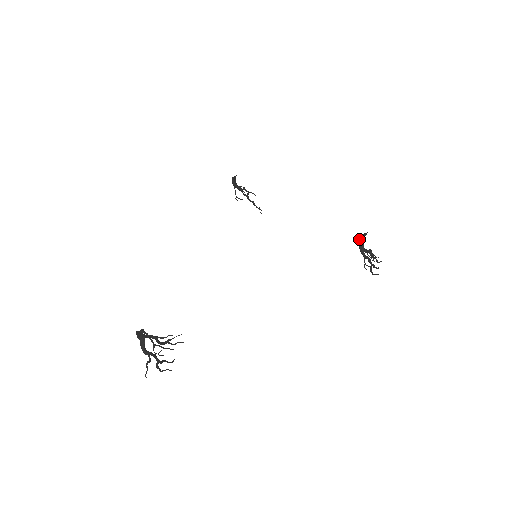
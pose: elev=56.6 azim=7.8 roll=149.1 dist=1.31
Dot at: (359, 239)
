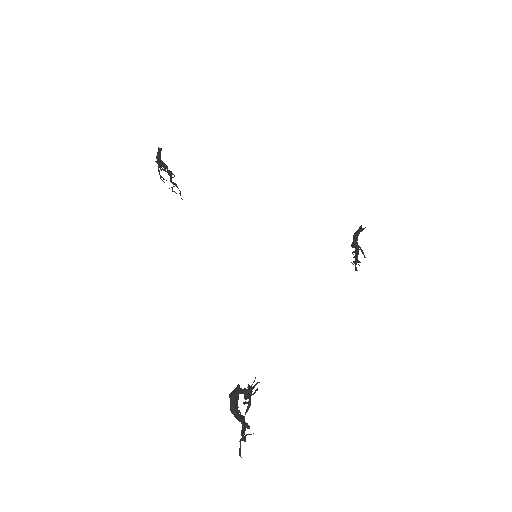
Dot at: (357, 233)
